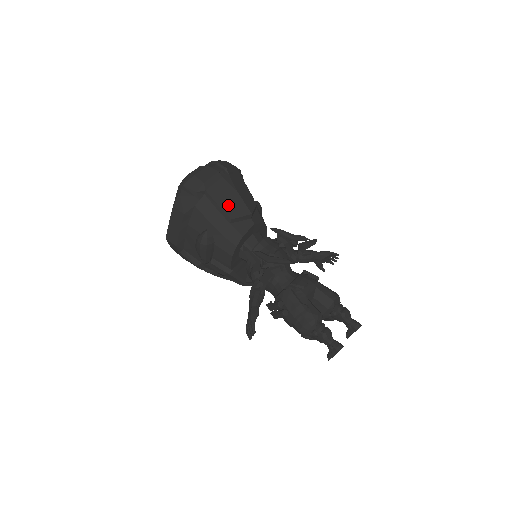
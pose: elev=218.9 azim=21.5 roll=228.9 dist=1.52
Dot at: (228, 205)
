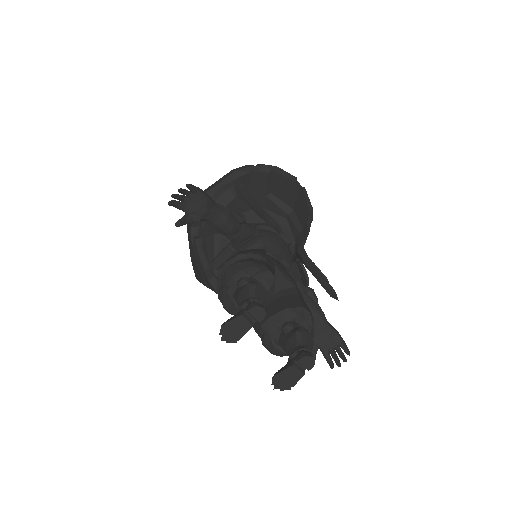
Dot at: (279, 189)
